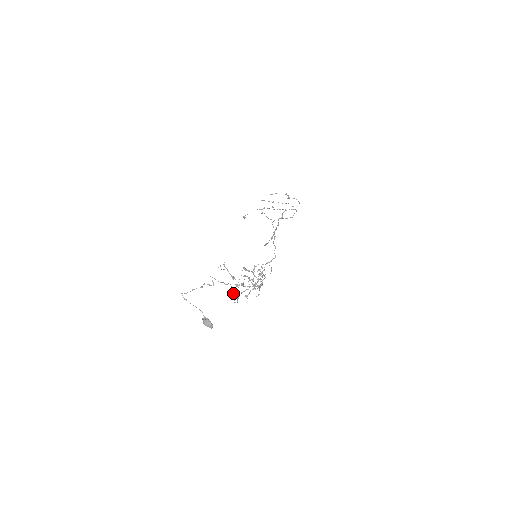
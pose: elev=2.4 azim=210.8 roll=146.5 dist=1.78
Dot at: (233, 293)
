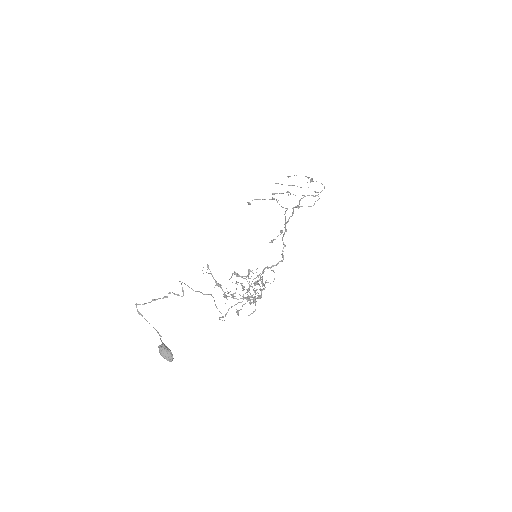
Dot at: (216, 307)
